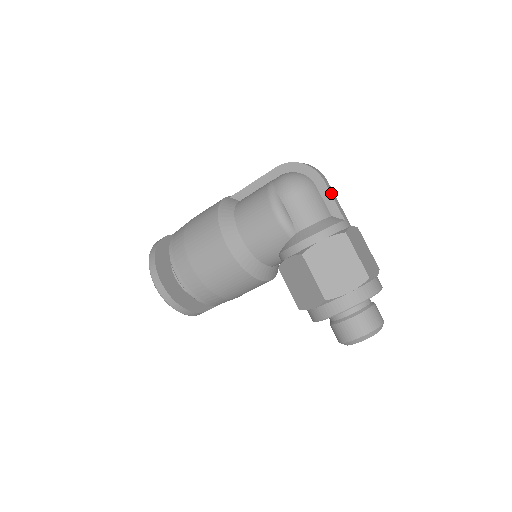
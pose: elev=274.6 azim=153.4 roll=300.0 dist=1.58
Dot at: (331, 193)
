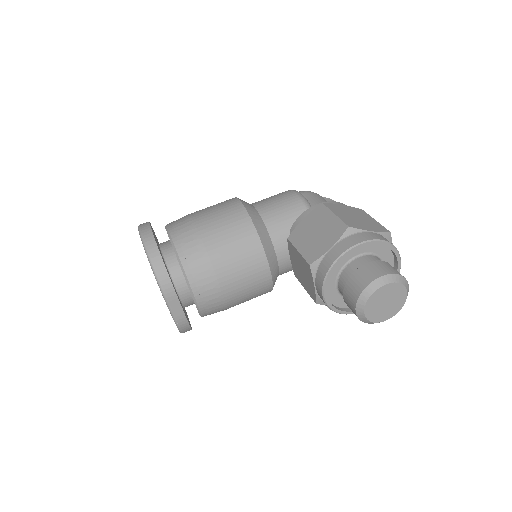
Dot at: occluded
